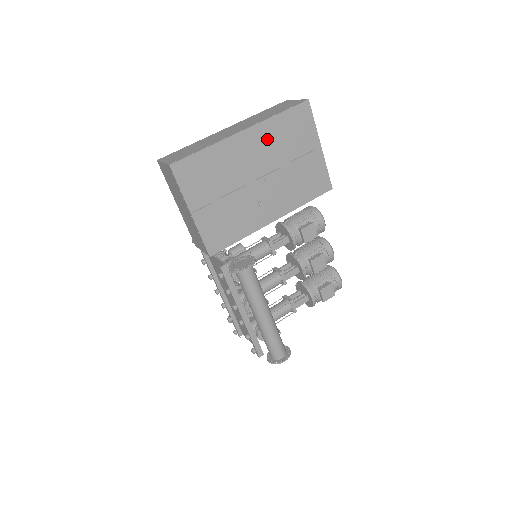
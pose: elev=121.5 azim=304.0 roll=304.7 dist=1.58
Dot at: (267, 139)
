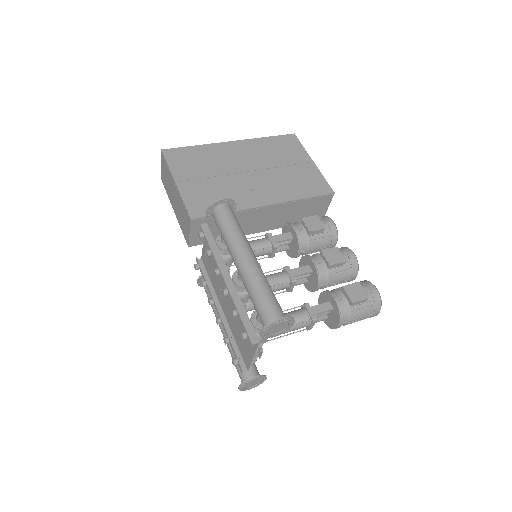
Dot at: (256, 149)
